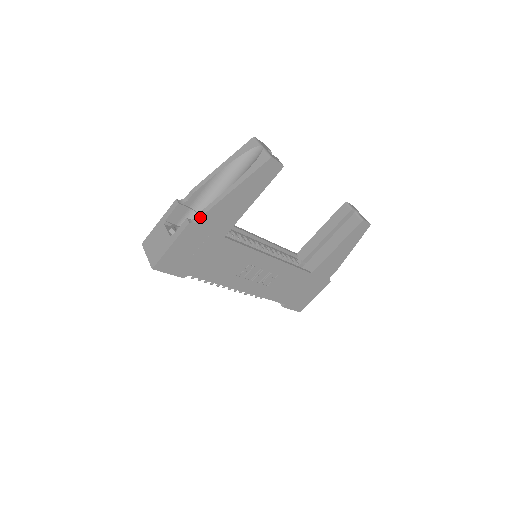
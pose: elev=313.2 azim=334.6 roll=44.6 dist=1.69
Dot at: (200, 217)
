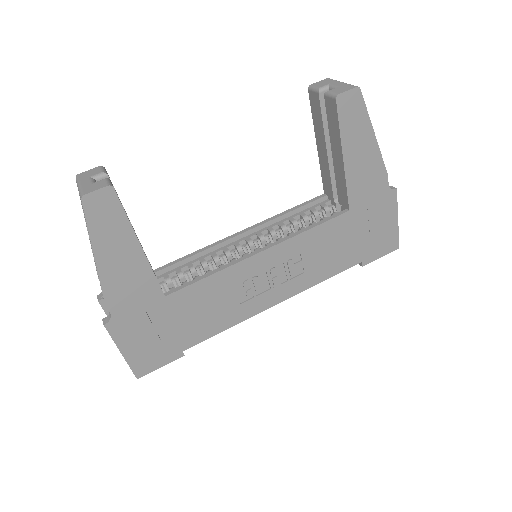
Dot at: (108, 310)
